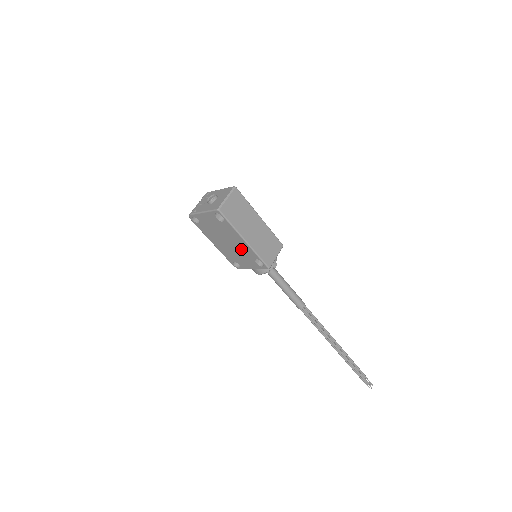
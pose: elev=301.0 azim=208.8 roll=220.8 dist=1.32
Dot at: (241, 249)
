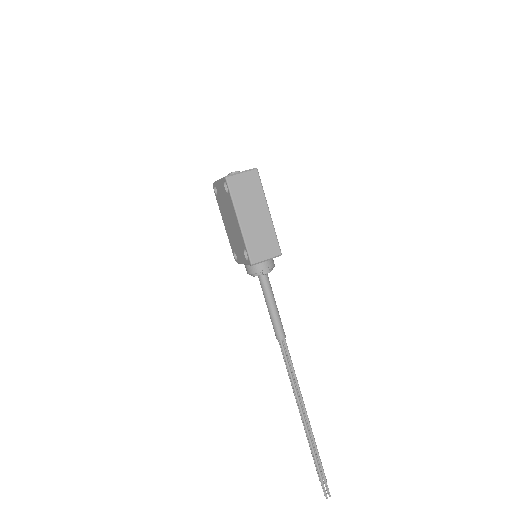
Dot at: (237, 233)
